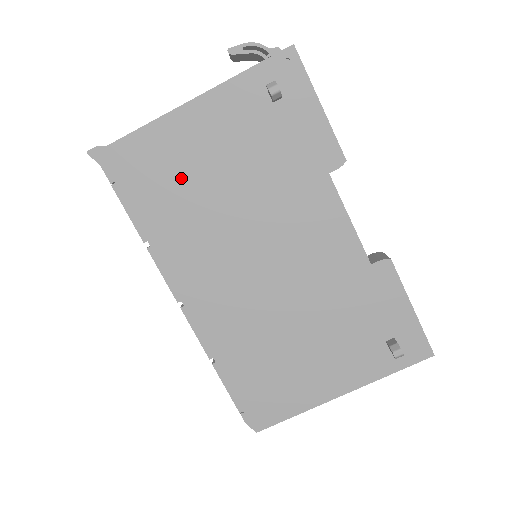
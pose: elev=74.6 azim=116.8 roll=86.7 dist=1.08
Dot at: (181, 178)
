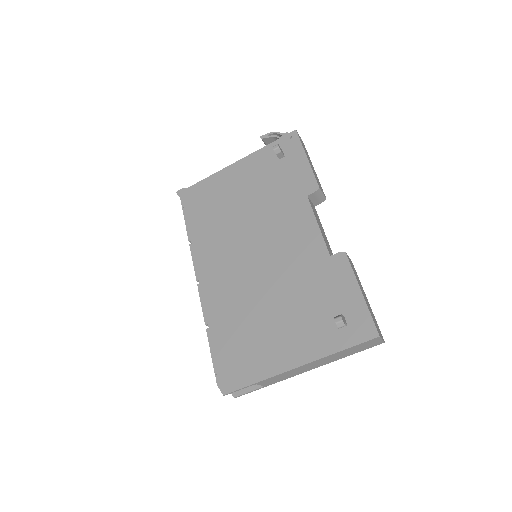
Dot at: (220, 203)
